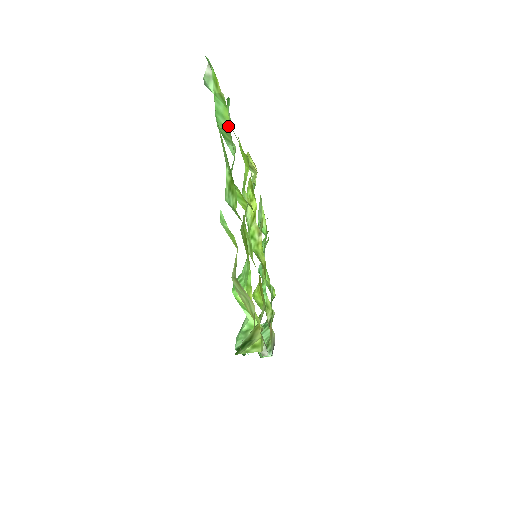
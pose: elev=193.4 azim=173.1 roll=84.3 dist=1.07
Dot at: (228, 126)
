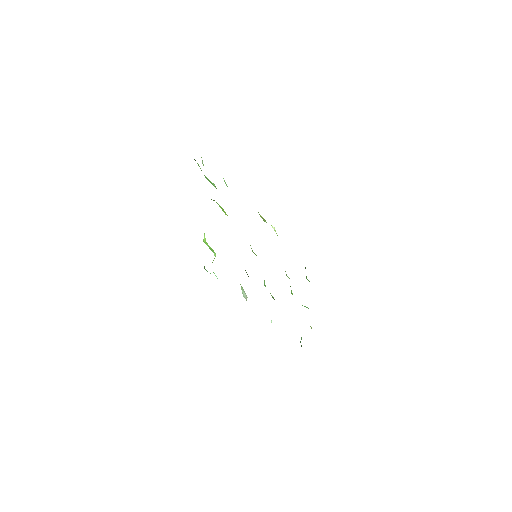
Dot at: occluded
